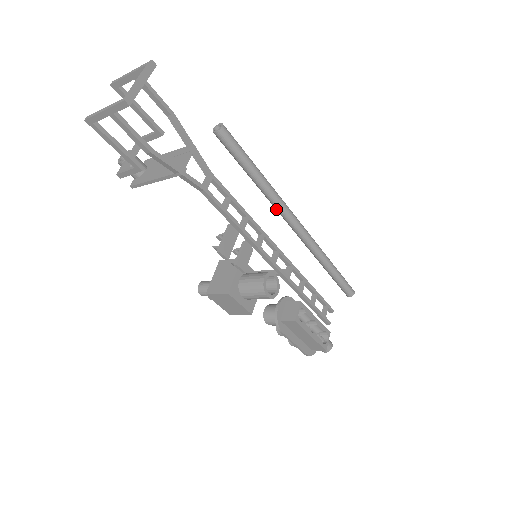
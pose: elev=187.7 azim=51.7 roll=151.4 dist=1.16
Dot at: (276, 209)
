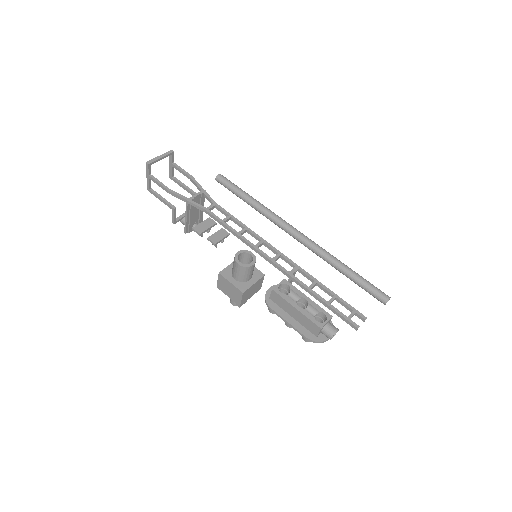
Dot at: occluded
